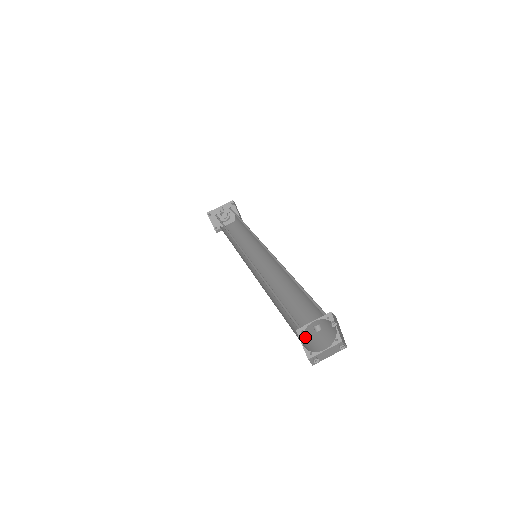
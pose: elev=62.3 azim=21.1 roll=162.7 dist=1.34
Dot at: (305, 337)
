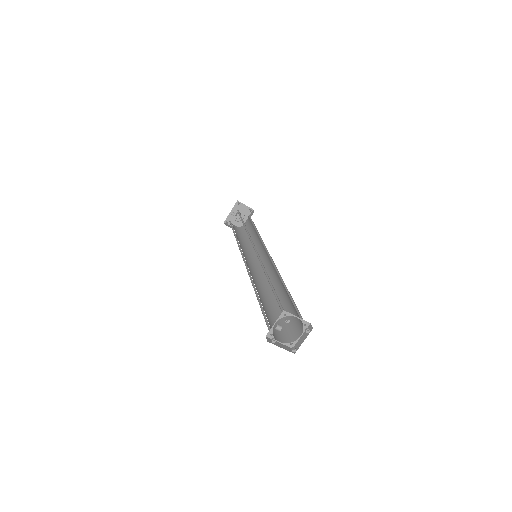
Dot at: (271, 341)
